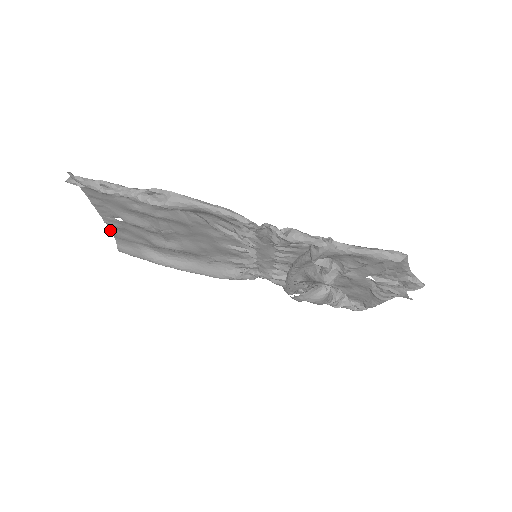
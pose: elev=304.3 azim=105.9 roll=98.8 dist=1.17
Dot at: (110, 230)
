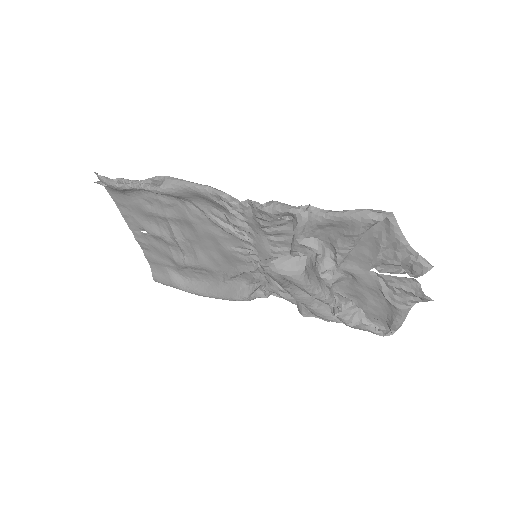
Dot at: (143, 252)
